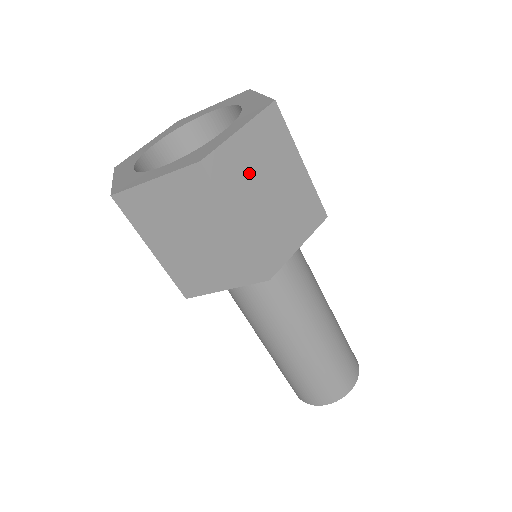
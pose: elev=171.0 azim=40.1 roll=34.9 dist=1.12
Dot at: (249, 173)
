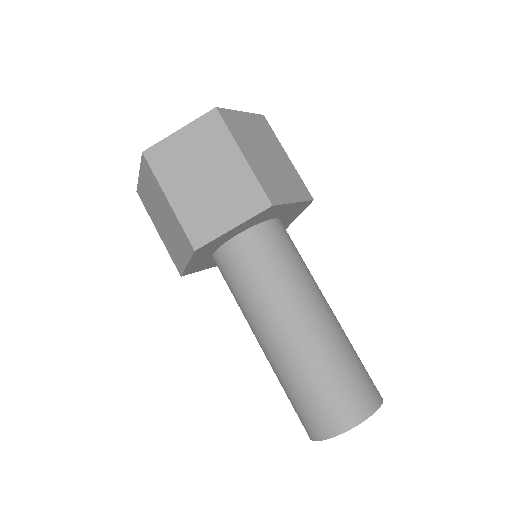
Dot at: (249, 135)
